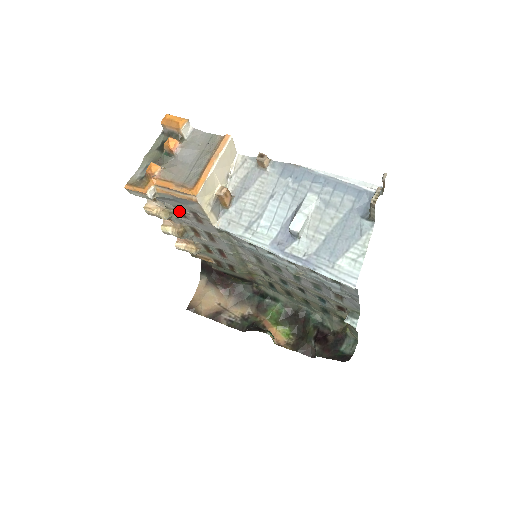
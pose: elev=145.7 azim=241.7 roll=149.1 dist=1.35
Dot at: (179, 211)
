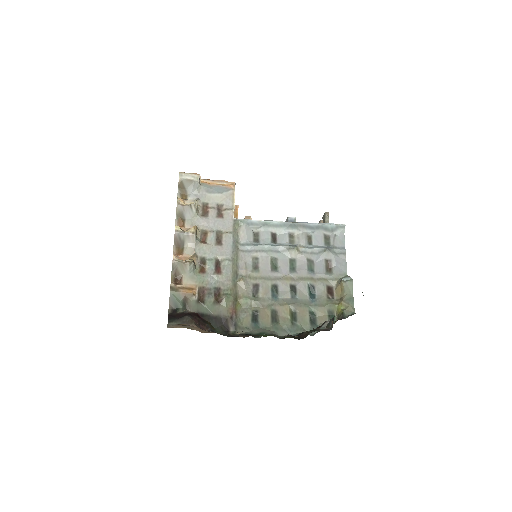
Dot at: (203, 209)
